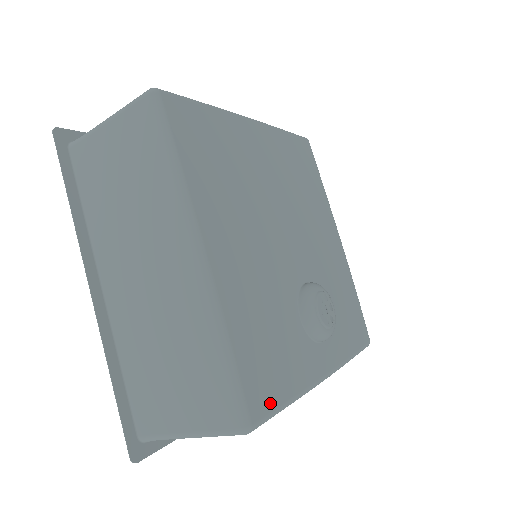
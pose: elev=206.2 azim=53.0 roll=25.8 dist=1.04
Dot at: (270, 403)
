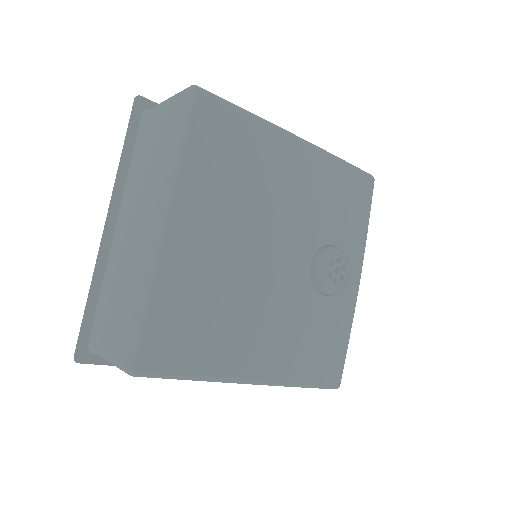
Dot at: (340, 363)
